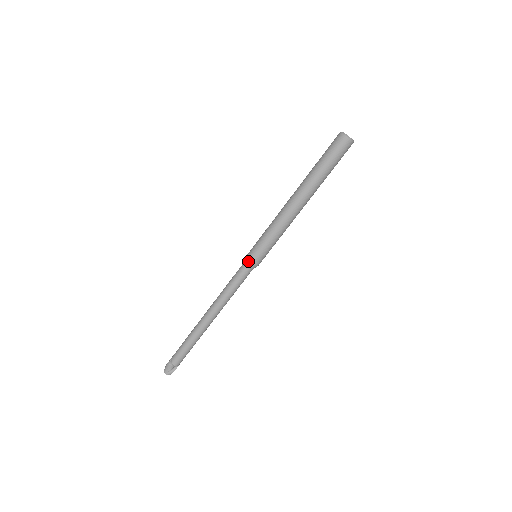
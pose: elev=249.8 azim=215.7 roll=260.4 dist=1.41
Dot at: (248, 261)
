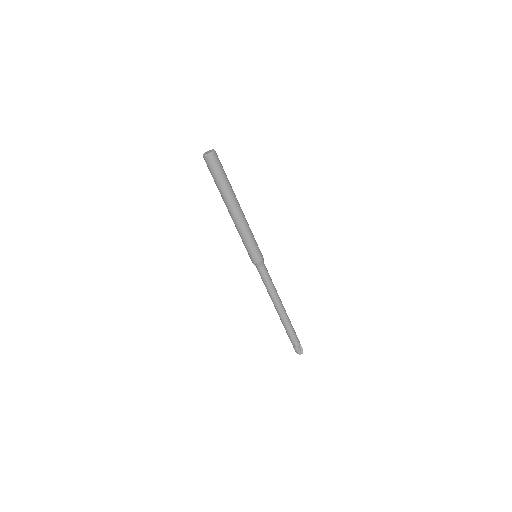
Dot at: (257, 264)
